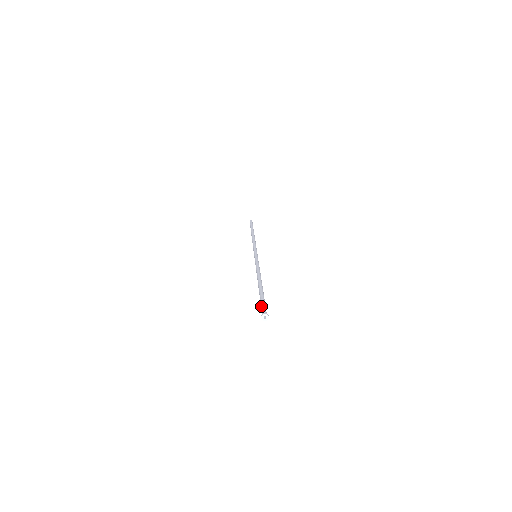
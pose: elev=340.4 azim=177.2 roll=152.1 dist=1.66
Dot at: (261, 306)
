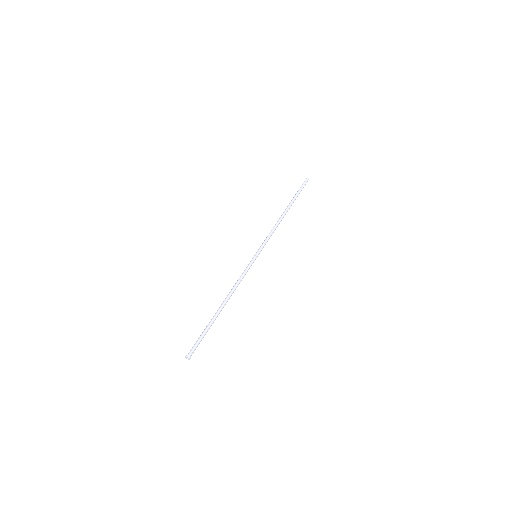
Dot at: (195, 343)
